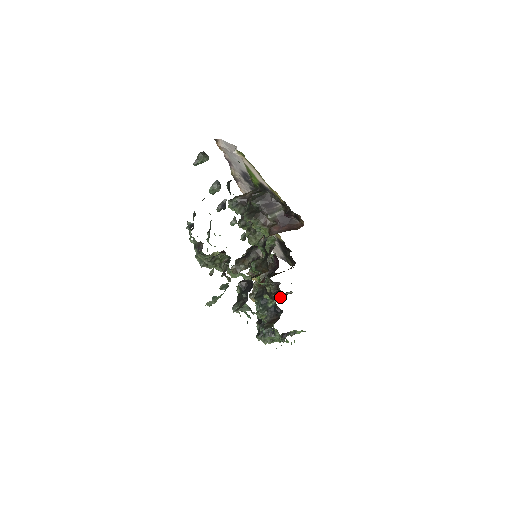
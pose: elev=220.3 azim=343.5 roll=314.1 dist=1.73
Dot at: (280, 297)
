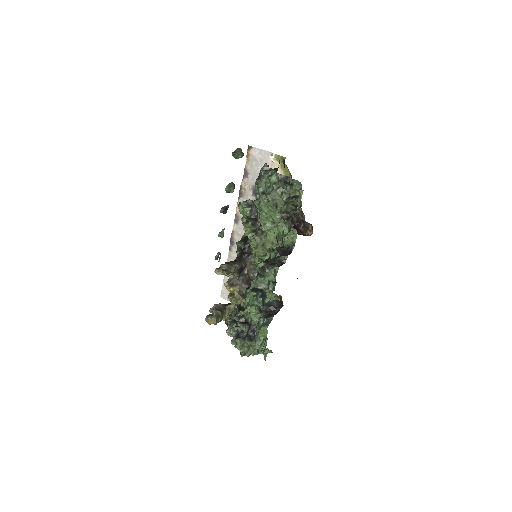
Dot at: occluded
